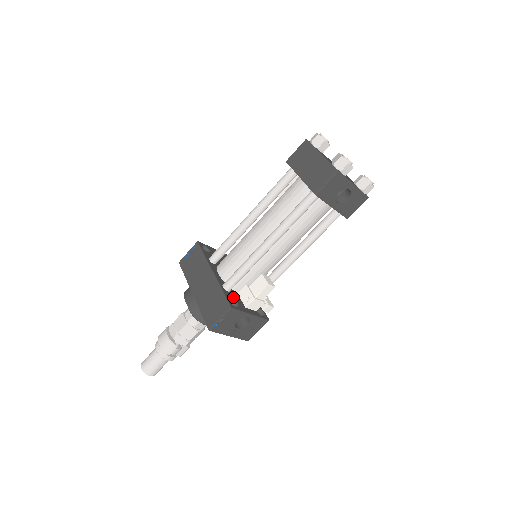
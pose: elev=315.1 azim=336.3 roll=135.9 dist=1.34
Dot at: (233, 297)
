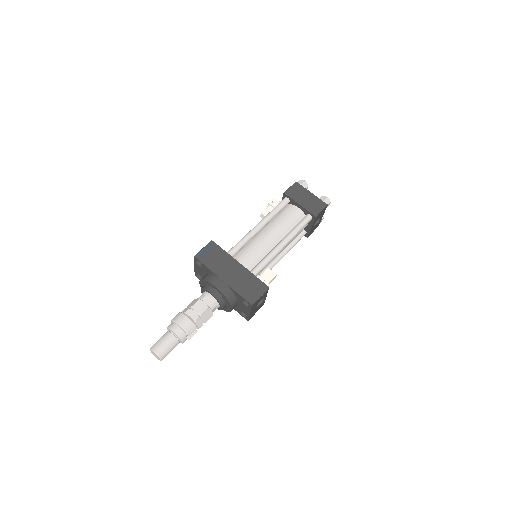
Dot at: occluded
